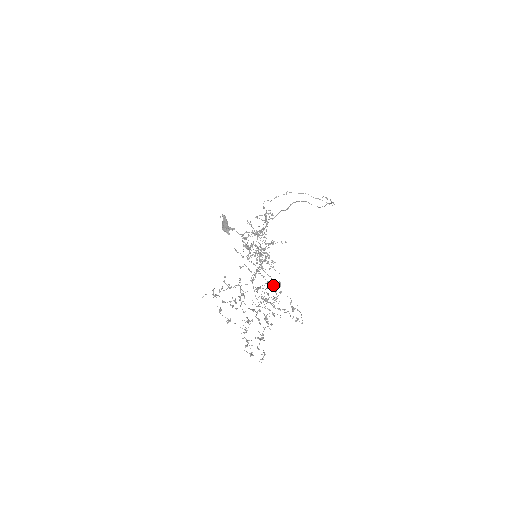
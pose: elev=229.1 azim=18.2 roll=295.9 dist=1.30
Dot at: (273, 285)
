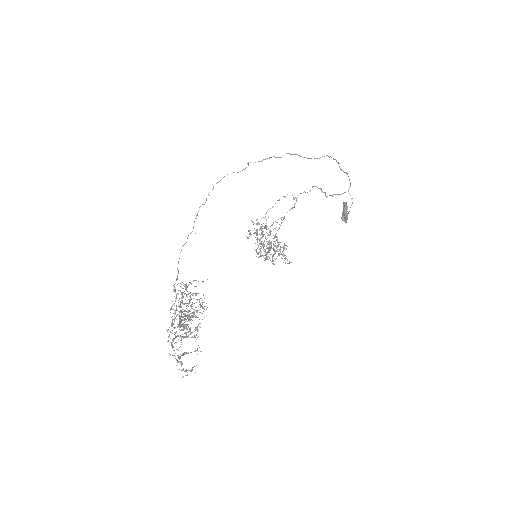
Dot at: (188, 294)
